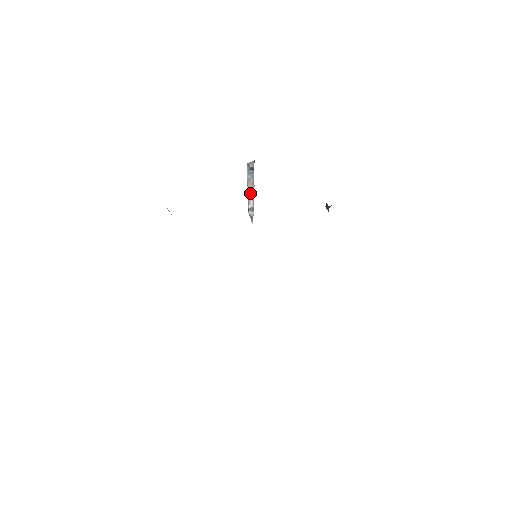
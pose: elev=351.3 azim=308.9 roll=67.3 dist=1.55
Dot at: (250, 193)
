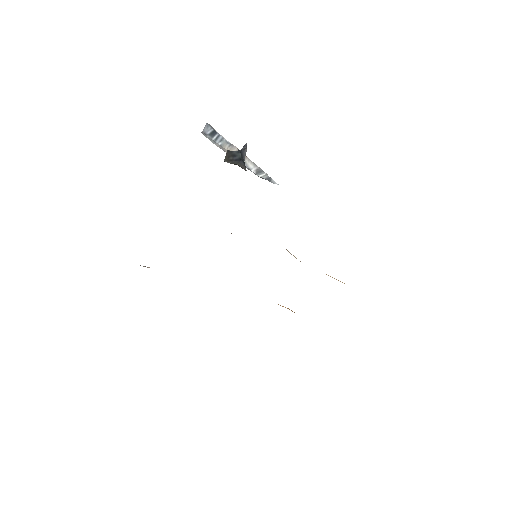
Dot at: occluded
